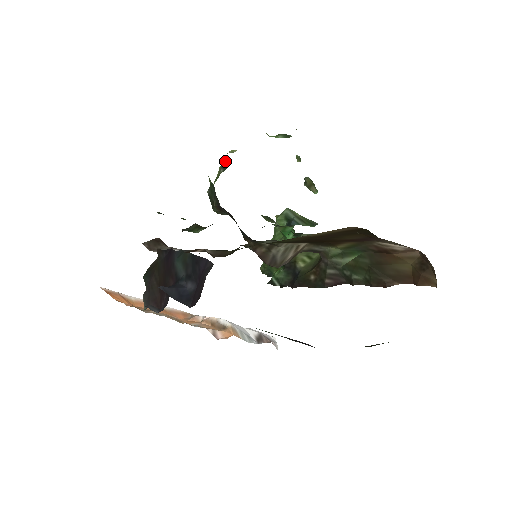
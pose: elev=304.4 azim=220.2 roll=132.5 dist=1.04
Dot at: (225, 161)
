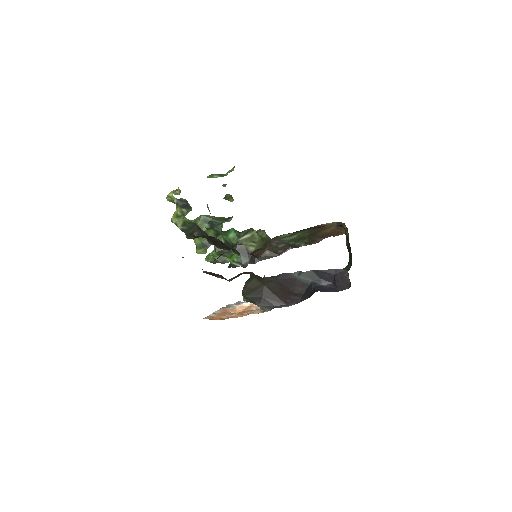
Dot at: (180, 202)
